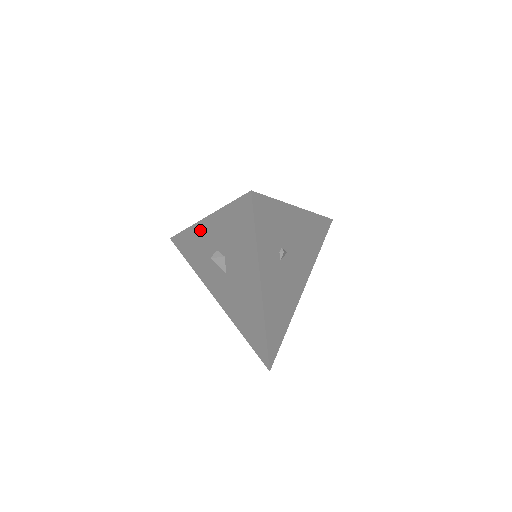
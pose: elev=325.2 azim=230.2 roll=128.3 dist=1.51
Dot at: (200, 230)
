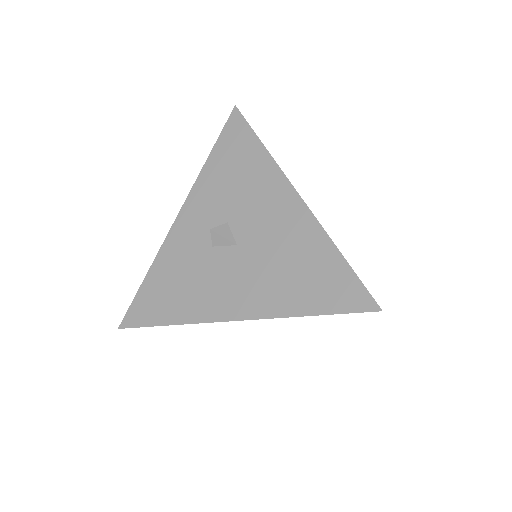
Dot at: (176, 237)
